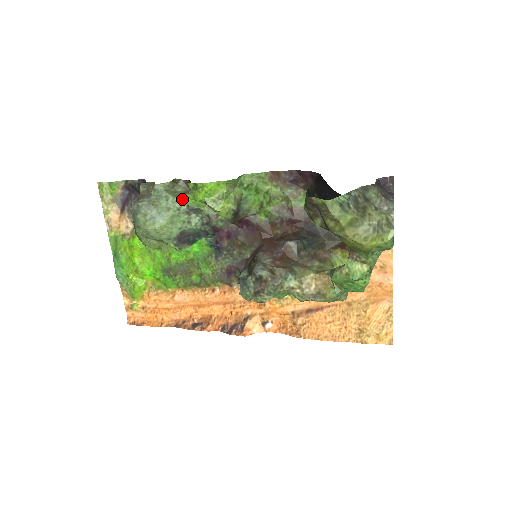
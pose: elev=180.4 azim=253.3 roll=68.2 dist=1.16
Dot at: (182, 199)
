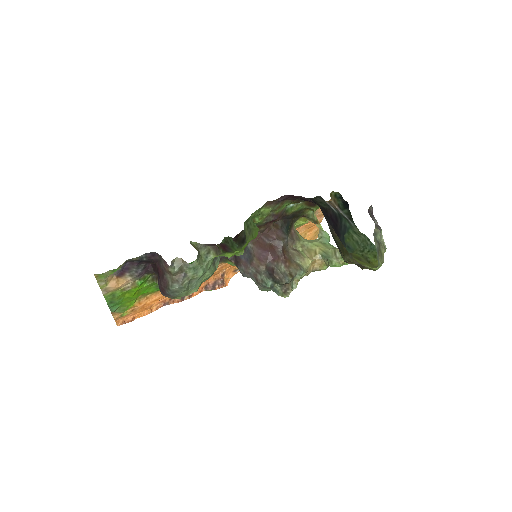
Dot at: (211, 260)
